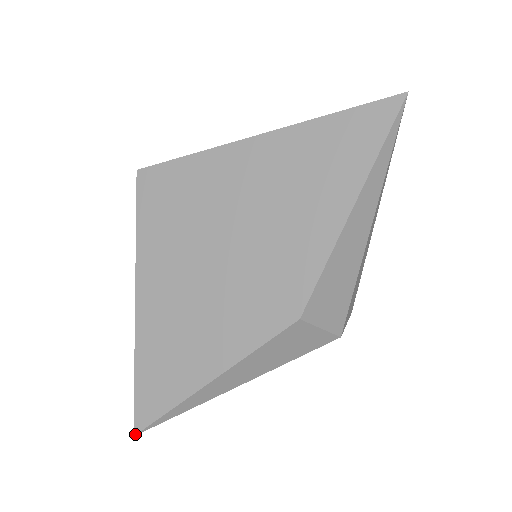
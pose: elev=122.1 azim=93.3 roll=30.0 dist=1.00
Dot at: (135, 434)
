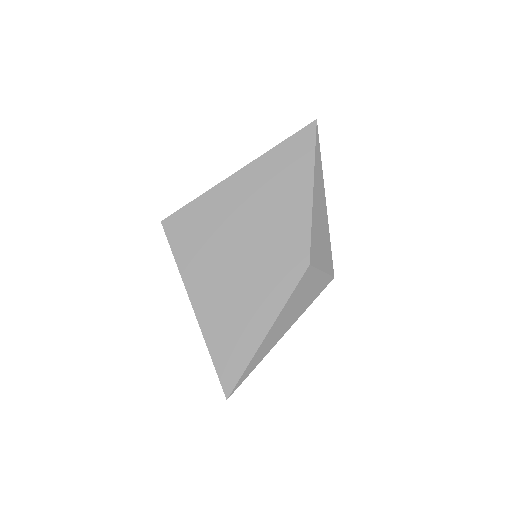
Dot at: (227, 398)
